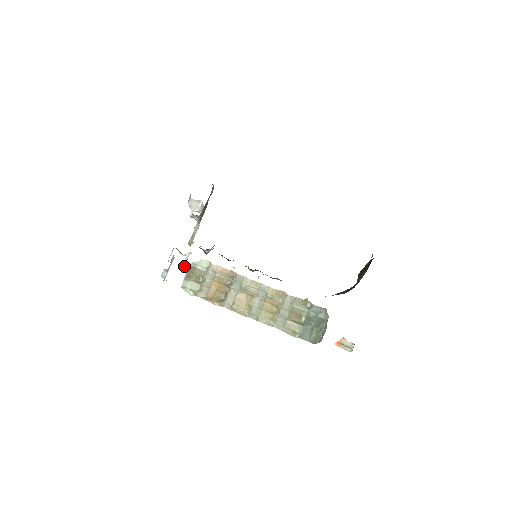
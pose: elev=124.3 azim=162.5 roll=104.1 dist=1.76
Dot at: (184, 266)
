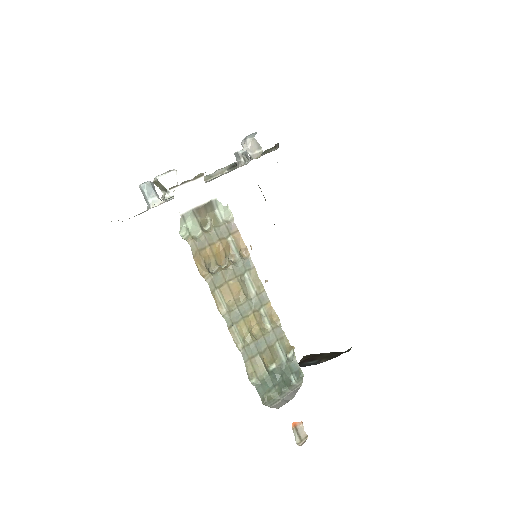
Dot at: (205, 195)
